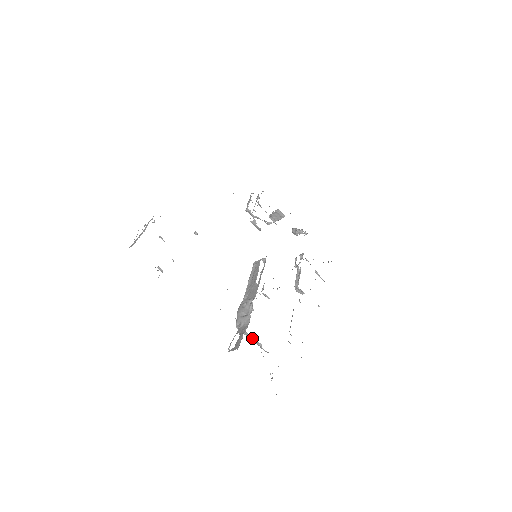
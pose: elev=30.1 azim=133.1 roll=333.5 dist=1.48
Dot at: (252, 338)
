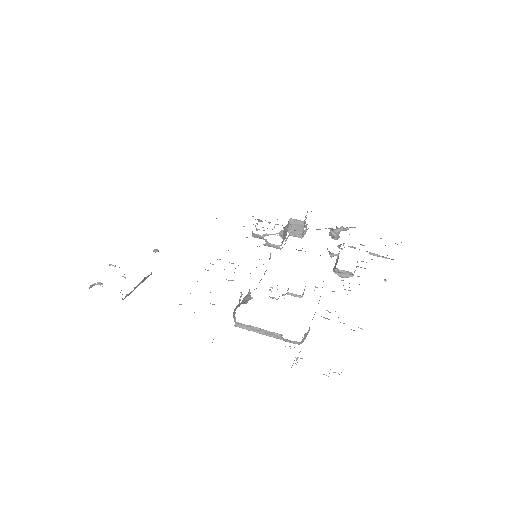
Dot at: (263, 331)
